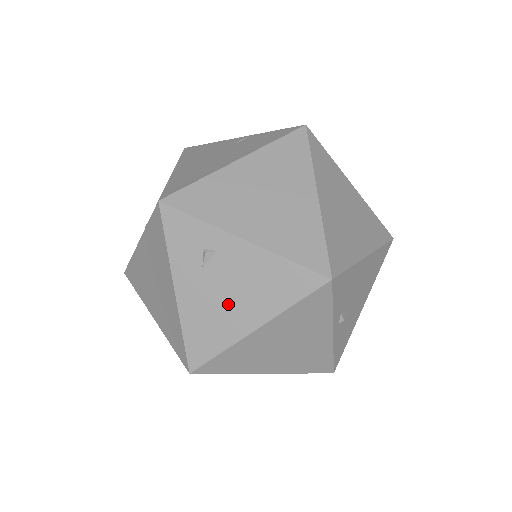
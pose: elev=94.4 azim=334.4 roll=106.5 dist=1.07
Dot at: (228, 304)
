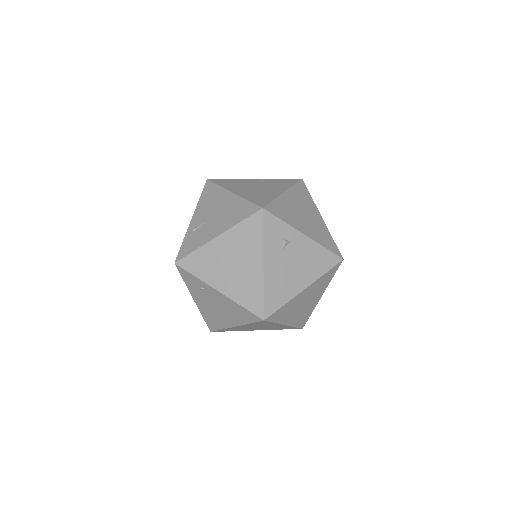
Dot at: (293, 273)
